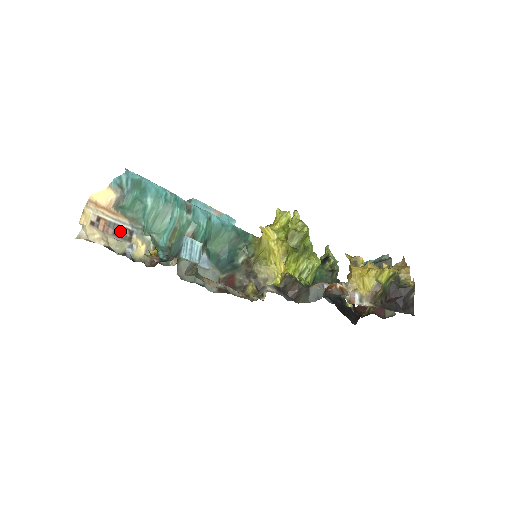
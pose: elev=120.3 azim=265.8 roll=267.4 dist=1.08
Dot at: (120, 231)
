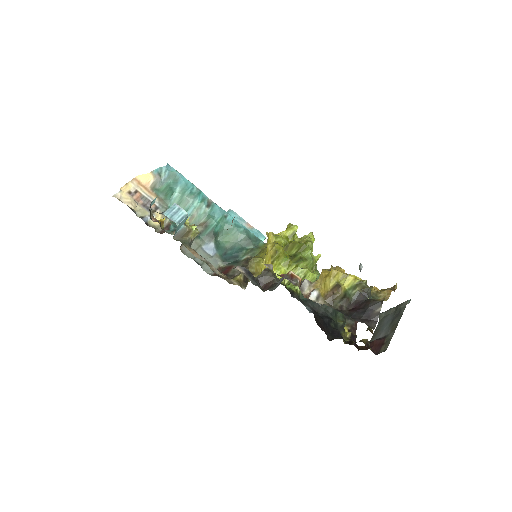
Dot at: (149, 204)
